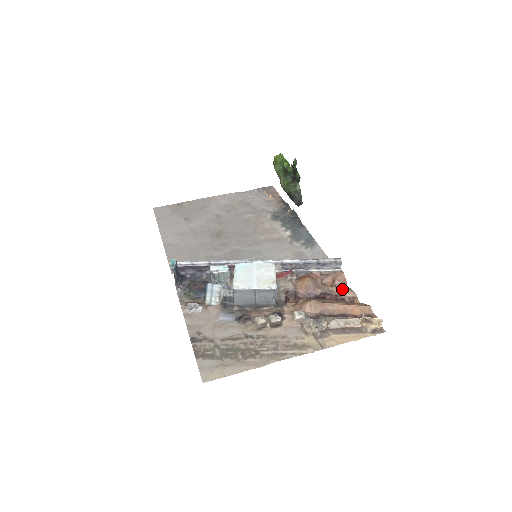
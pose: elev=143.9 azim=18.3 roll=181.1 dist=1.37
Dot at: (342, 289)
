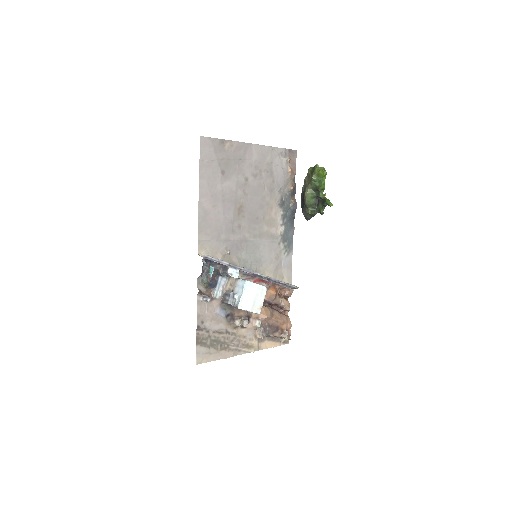
Dot at: (286, 304)
